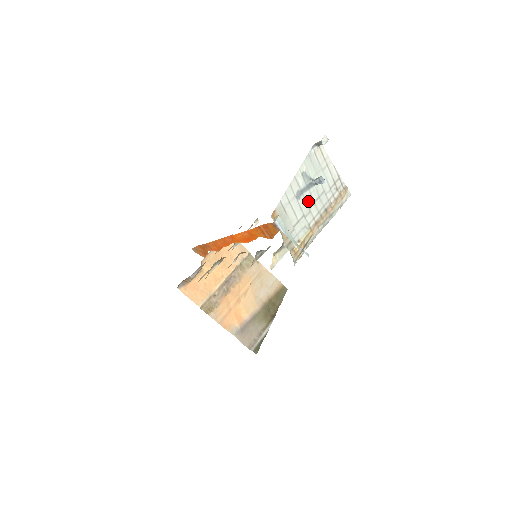
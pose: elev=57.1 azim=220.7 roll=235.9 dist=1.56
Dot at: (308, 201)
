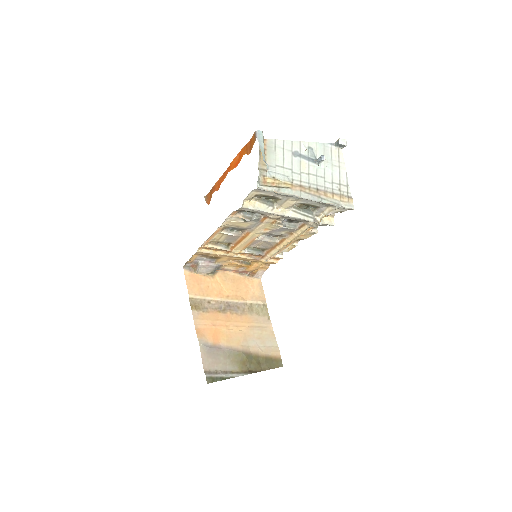
Dot at: (303, 167)
